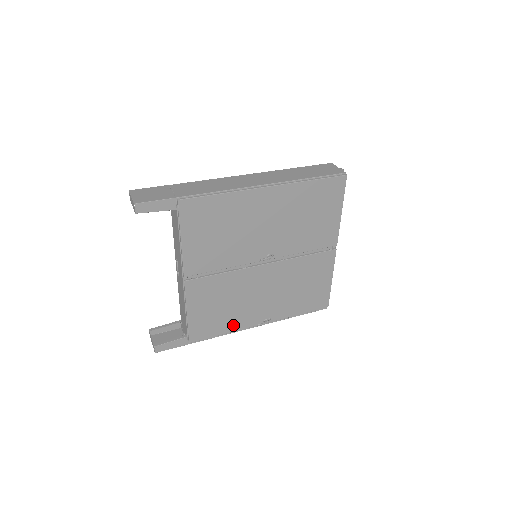
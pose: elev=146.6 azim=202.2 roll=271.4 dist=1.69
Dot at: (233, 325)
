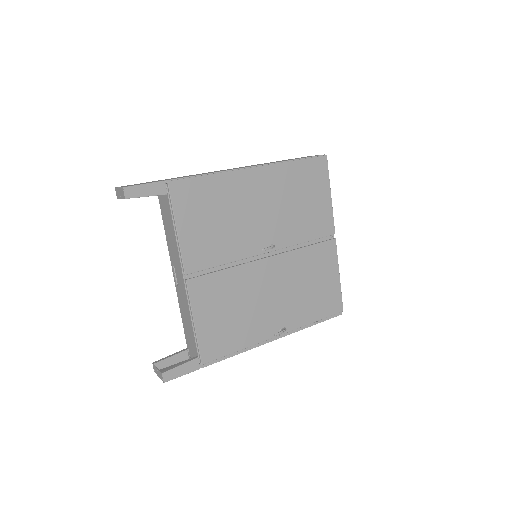
Dot at: (247, 338)
